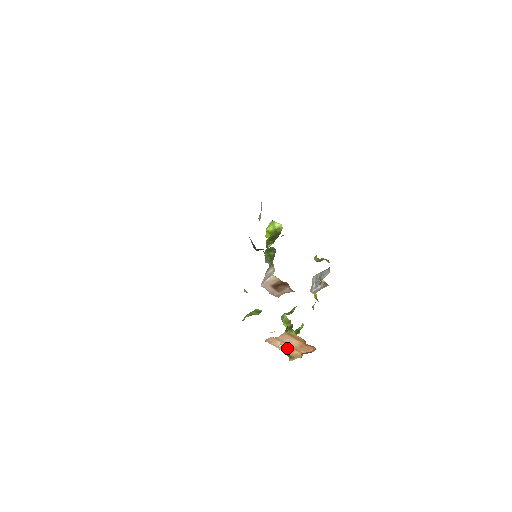
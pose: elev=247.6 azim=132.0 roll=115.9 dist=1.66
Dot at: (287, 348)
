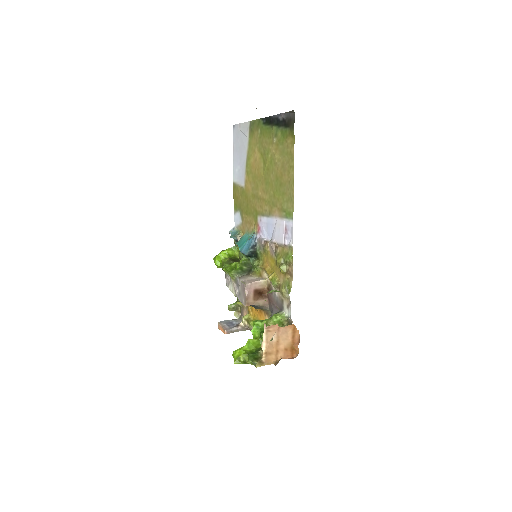
Dot at: (272, 347)
